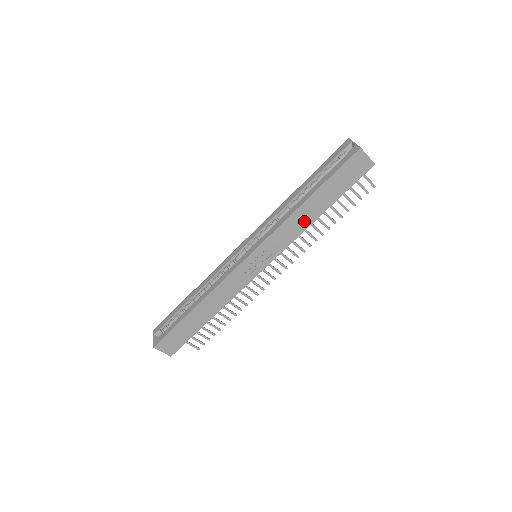
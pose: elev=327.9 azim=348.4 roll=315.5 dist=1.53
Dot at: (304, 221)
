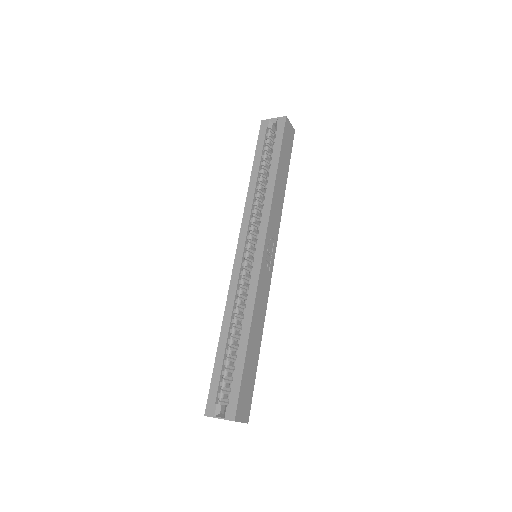
Dot at: (280, 196)
